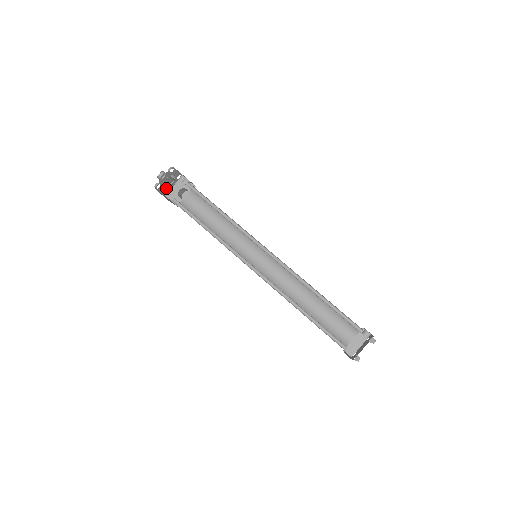
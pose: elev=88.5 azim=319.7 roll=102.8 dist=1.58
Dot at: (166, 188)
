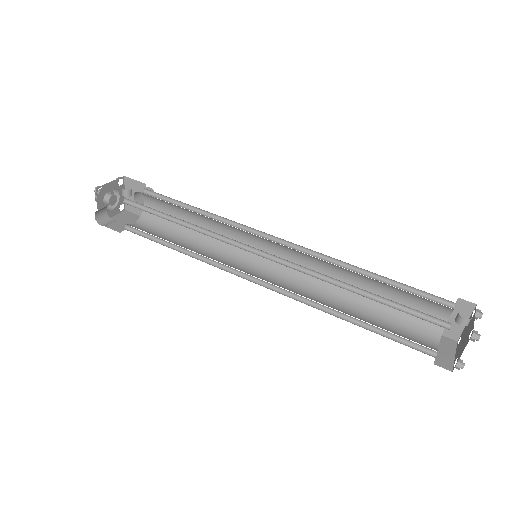
Dot at: (117, 205)
